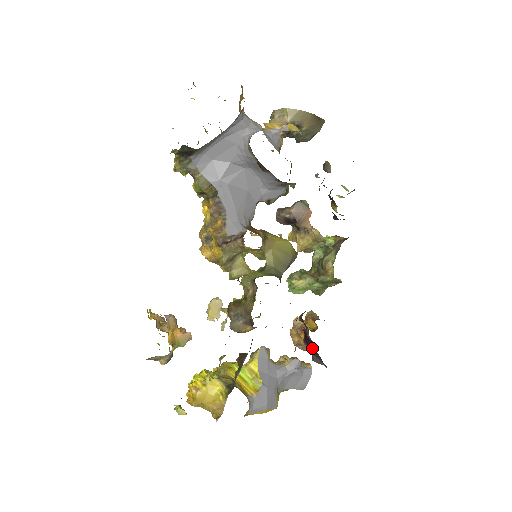
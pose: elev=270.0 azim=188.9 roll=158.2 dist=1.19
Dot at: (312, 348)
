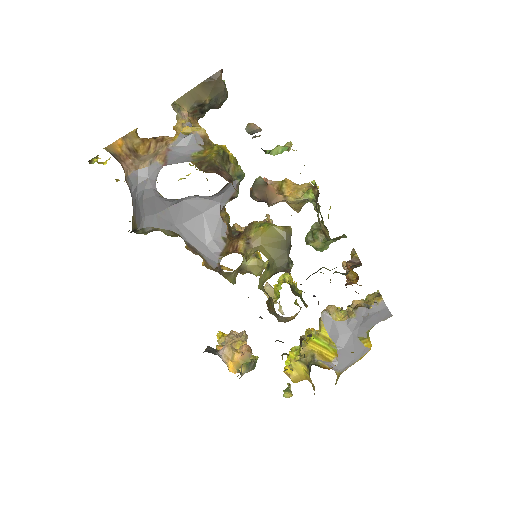
Dot at: occluded
